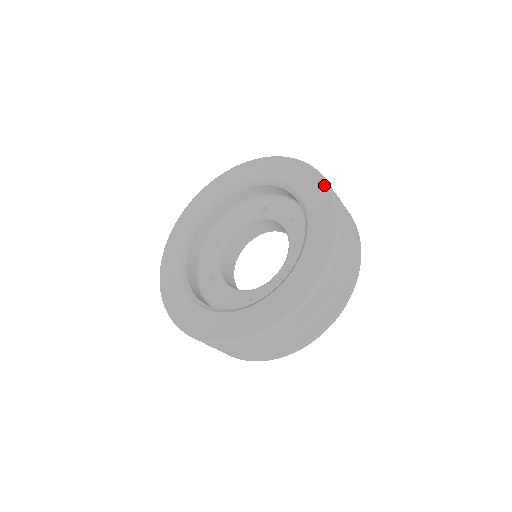
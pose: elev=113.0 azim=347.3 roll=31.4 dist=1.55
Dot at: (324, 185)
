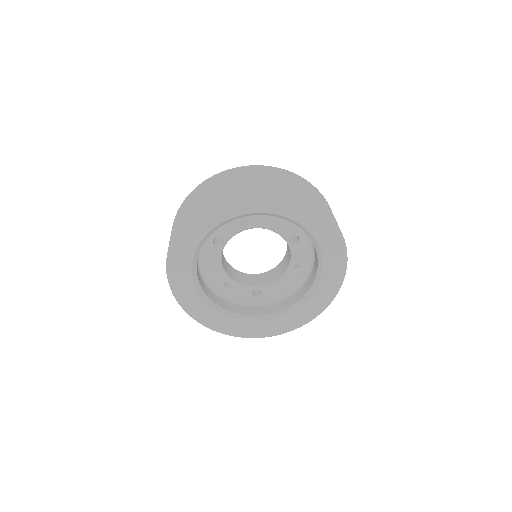
Dot at: (331, 299)
